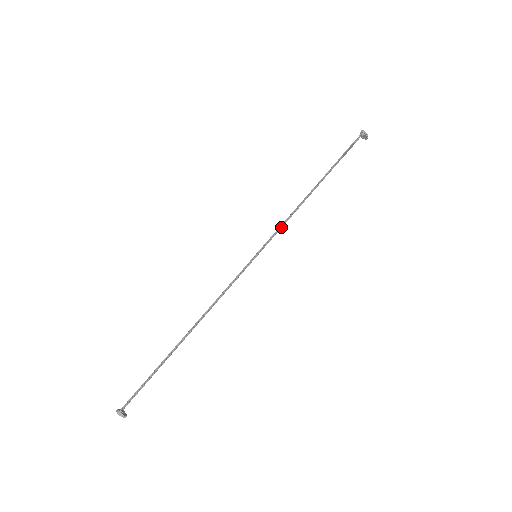
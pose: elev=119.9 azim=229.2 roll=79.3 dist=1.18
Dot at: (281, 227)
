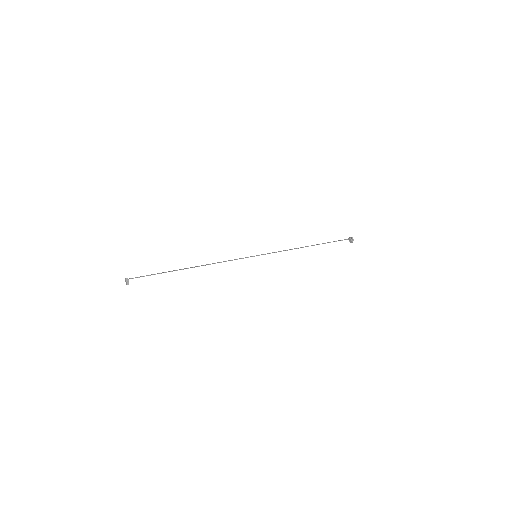
Dot at: (279, 251)
